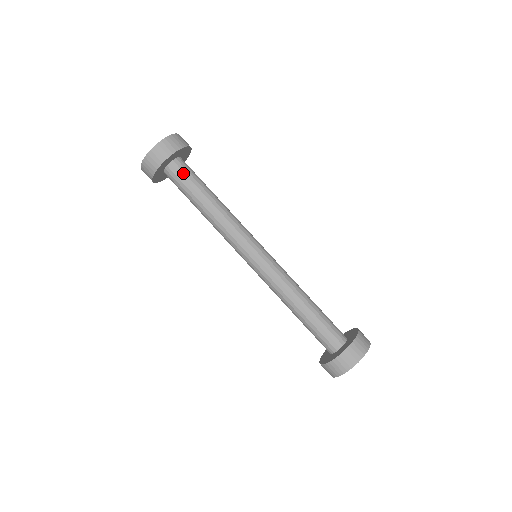
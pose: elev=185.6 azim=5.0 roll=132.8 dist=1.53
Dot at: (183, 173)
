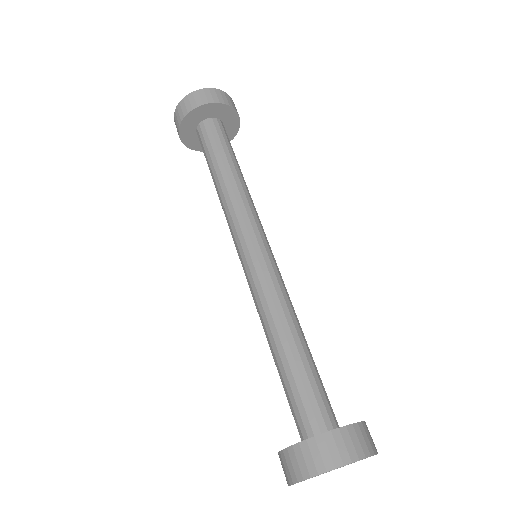
Dot at: (216, 132)
